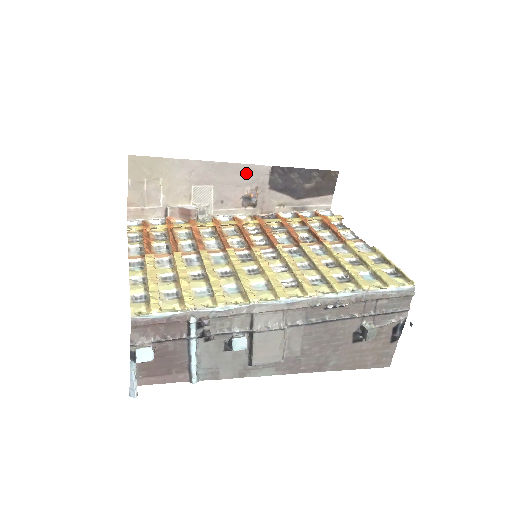
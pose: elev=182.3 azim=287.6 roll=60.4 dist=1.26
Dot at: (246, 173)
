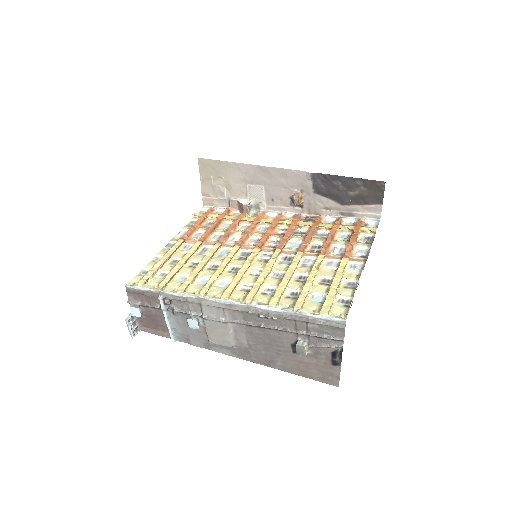
Dot at: (290, 177)
